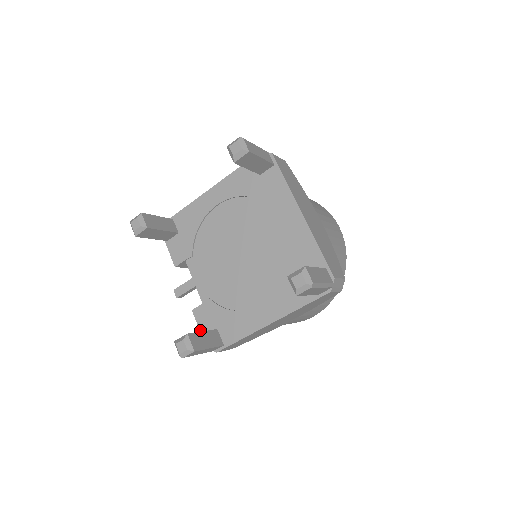
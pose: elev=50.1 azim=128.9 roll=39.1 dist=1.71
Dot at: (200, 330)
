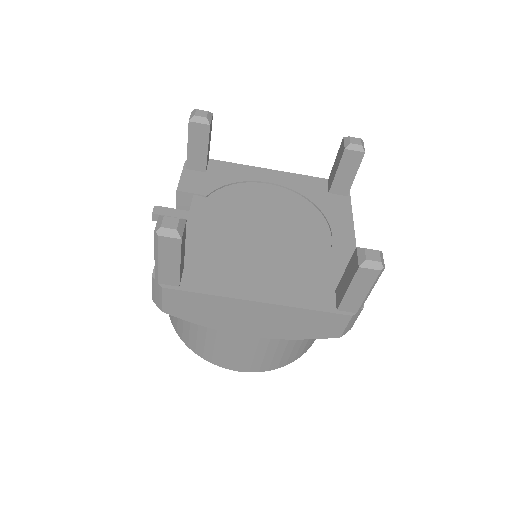
Dot at: occluded
